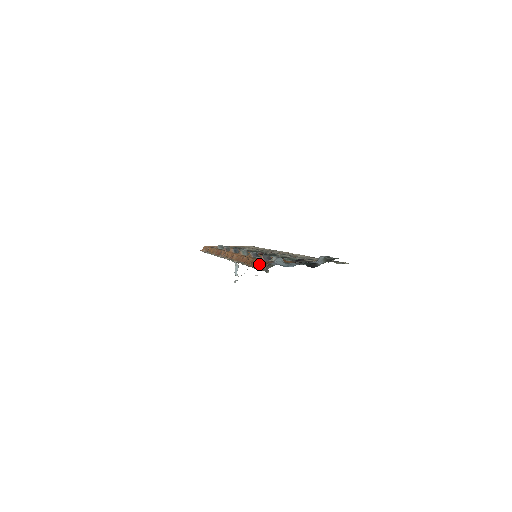
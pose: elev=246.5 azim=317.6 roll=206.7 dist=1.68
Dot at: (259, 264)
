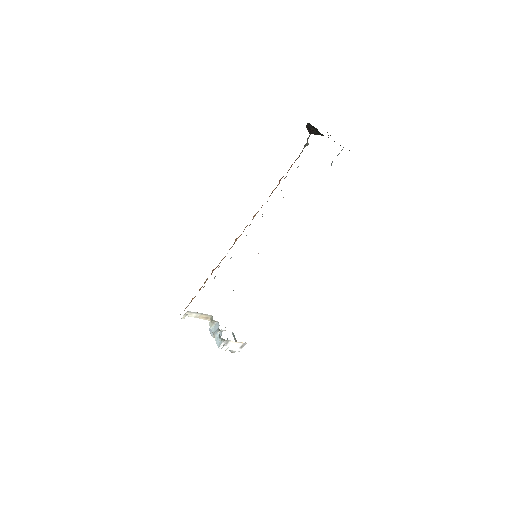
Dot at: (291, 166)
